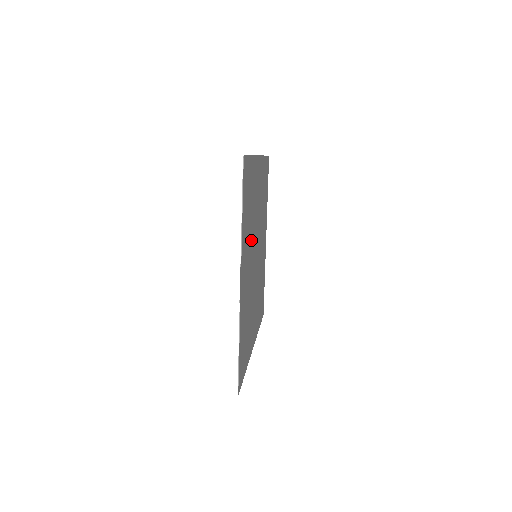
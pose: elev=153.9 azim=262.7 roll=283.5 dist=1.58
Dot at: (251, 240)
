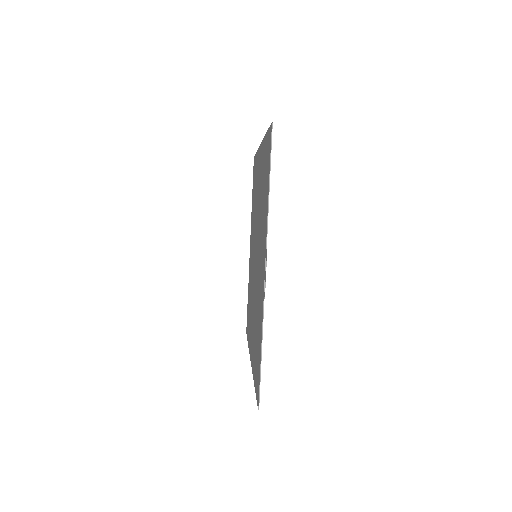
Dot at: (260, 232)
